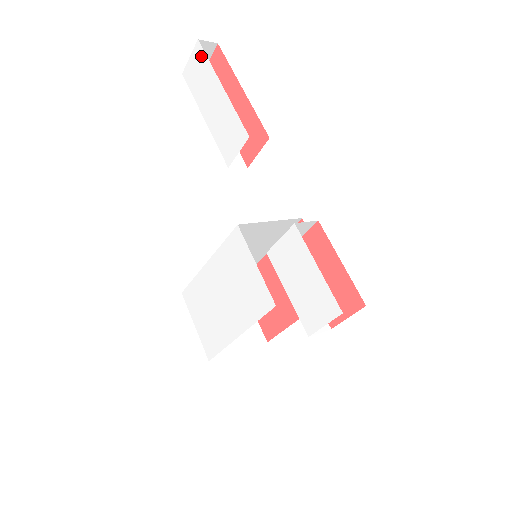
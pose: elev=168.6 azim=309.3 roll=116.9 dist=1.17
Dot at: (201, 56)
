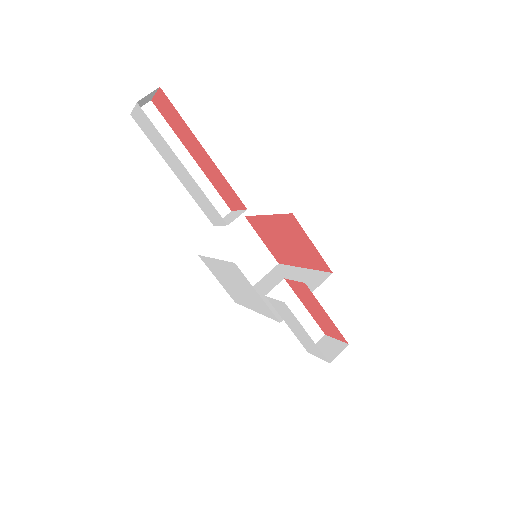
Dot at: (148, 121)
